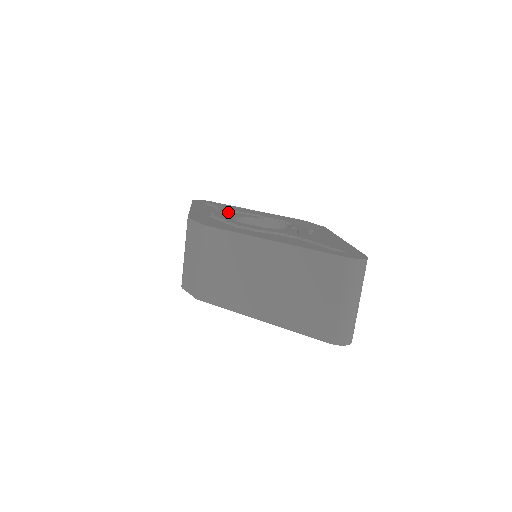
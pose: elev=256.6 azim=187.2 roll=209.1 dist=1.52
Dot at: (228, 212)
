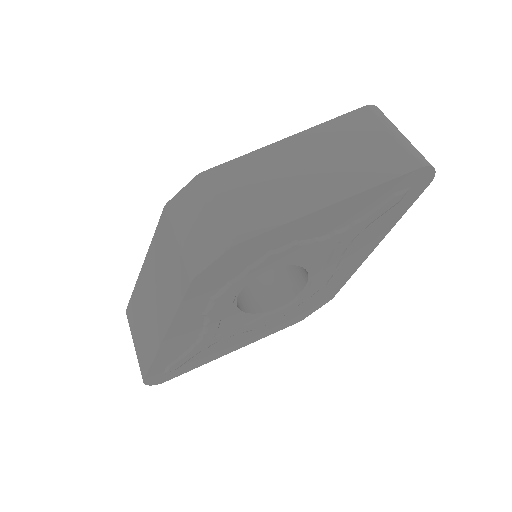
Dot at: occluded
